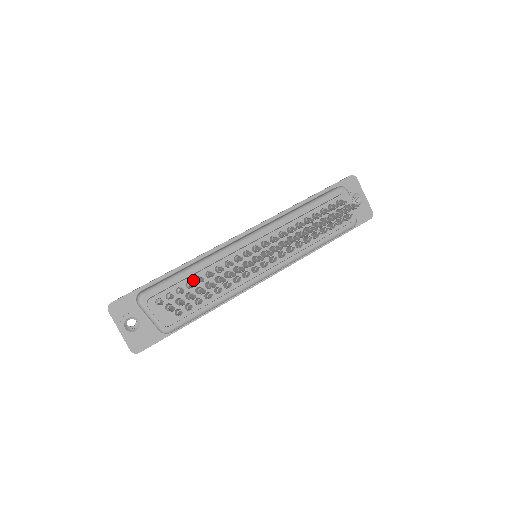
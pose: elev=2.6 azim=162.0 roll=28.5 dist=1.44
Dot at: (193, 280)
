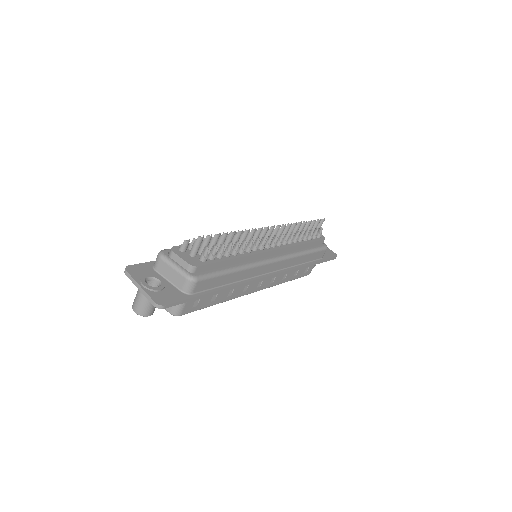
Dot at: occluded
